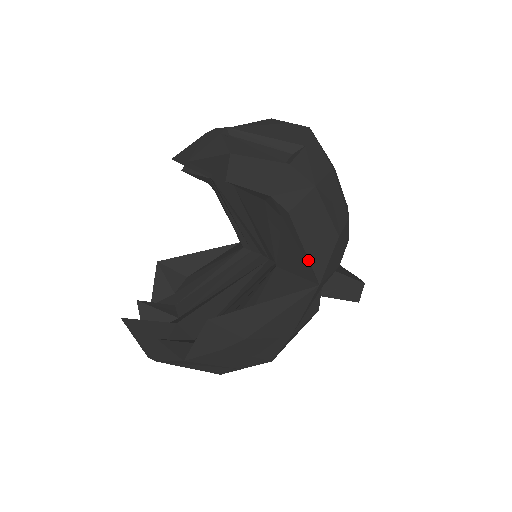
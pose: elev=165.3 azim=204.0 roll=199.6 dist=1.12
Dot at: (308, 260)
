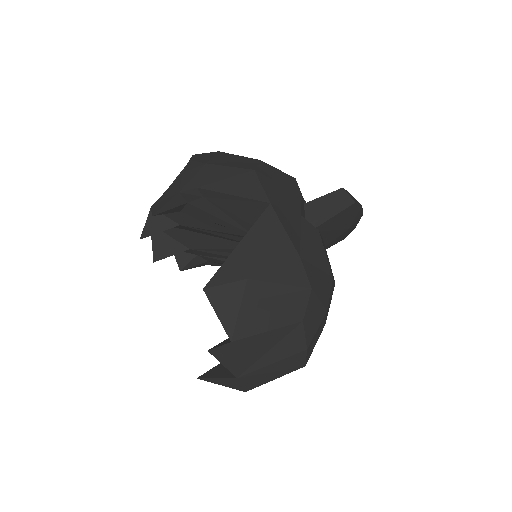
Dot at: (243, 198)
